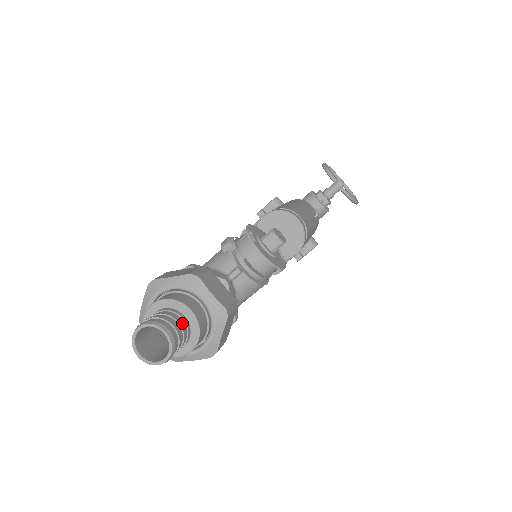
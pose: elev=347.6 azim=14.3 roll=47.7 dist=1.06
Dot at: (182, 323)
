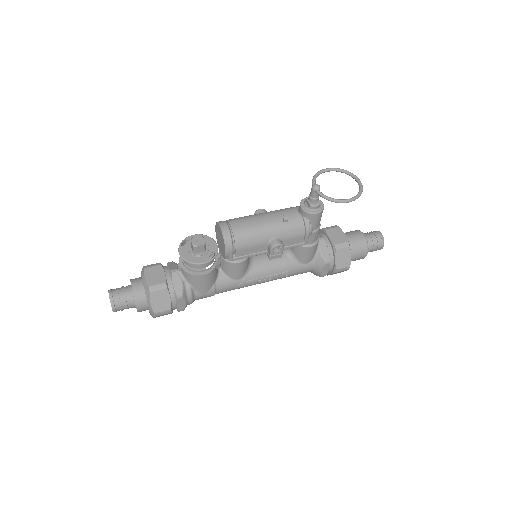
Dot at: (127, 292)
